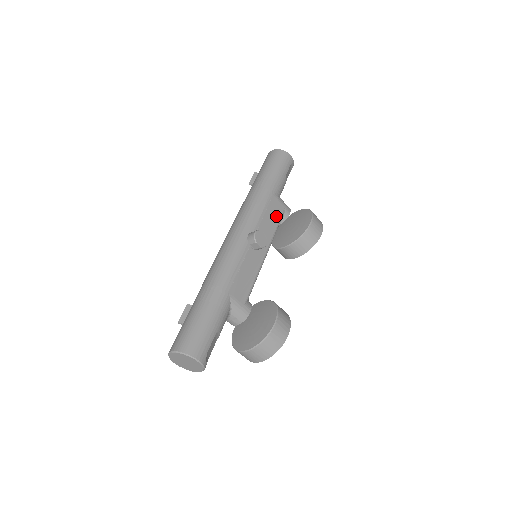
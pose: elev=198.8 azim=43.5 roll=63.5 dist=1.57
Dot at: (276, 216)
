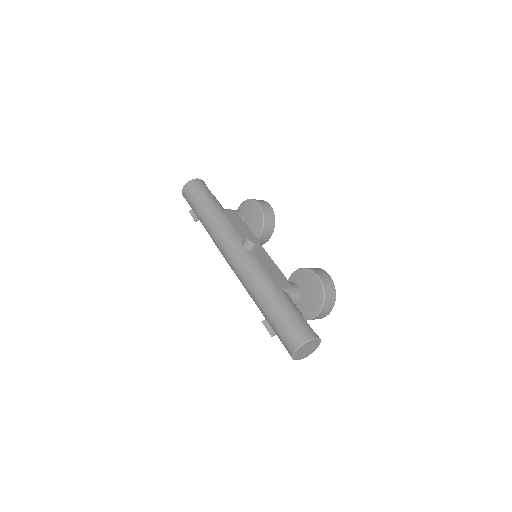
Dot at: (239, 221)
